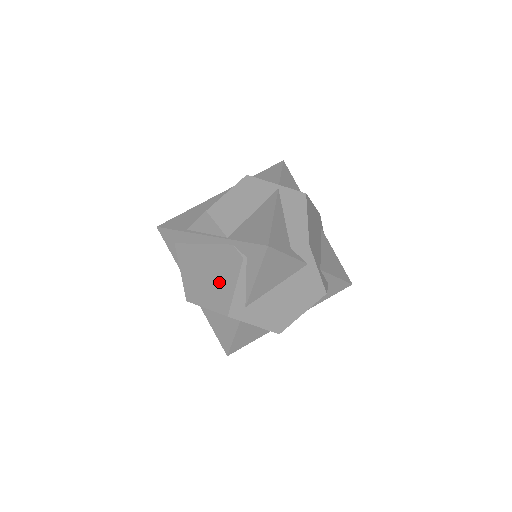
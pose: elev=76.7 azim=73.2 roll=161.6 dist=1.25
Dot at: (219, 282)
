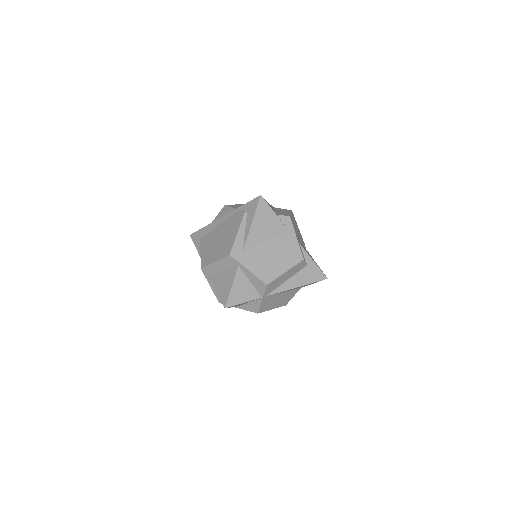
Dot at: (227, 238)
